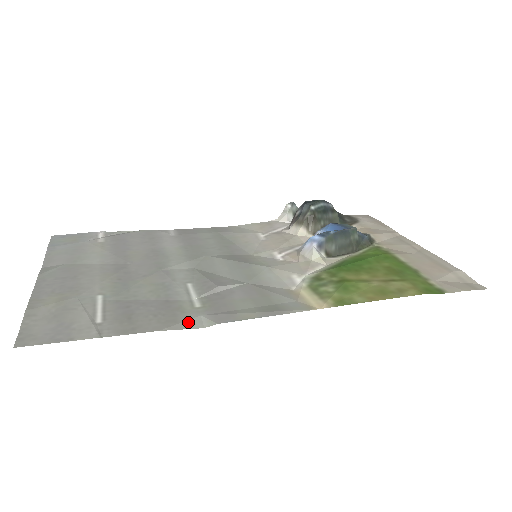
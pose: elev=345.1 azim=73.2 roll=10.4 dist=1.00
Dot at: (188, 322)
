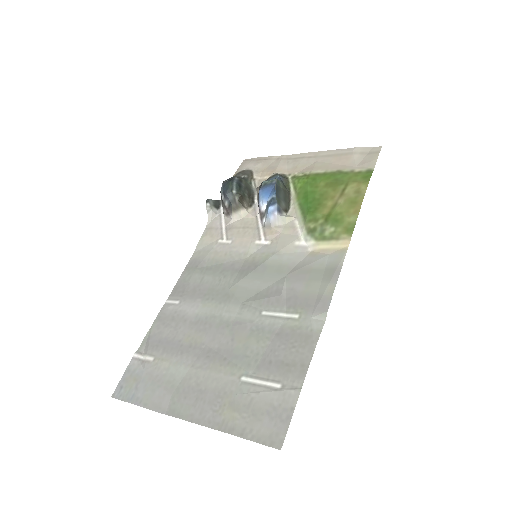
Dot at: (314, 329)
